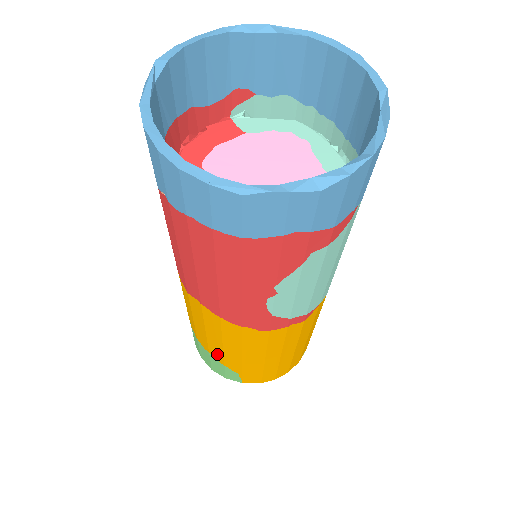
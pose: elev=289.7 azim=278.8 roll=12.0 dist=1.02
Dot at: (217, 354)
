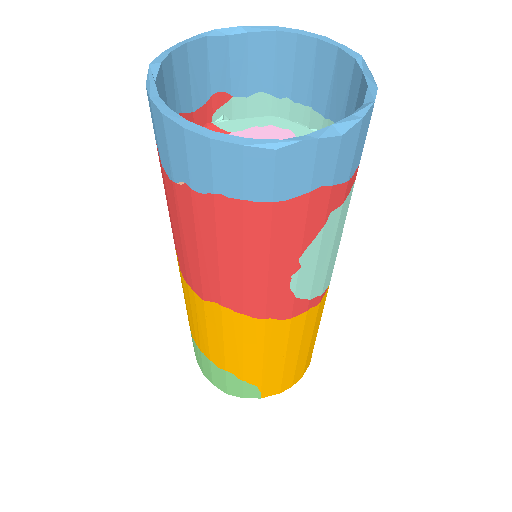
Dot at: (235, 368)
